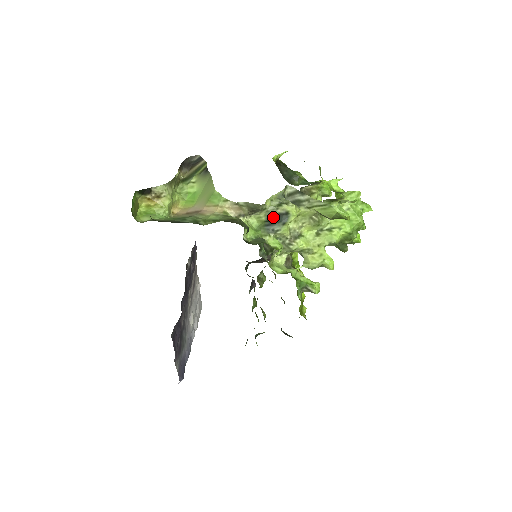
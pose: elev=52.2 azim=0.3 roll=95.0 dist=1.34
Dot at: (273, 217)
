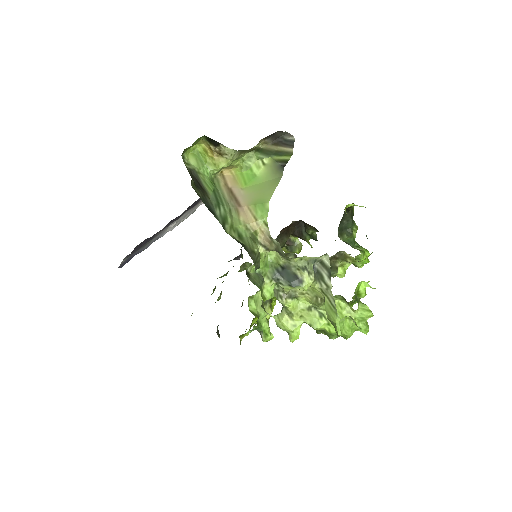
Dot at: (289, 270)
